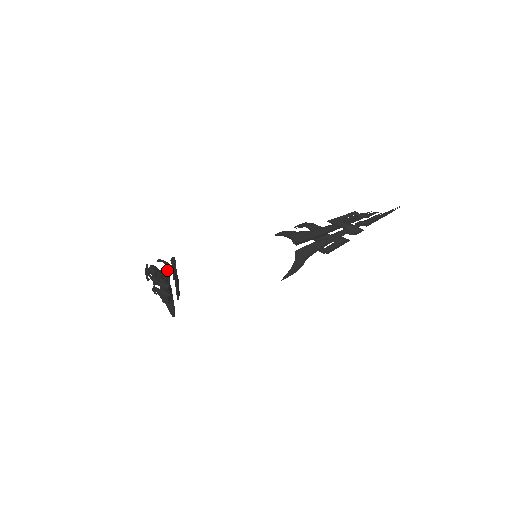
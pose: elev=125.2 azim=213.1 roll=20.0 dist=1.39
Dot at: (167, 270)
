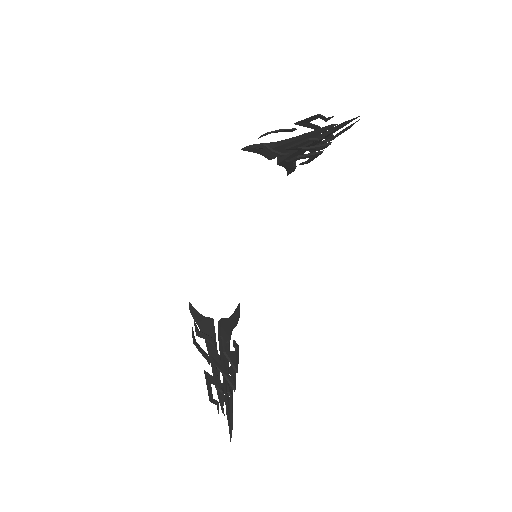
Dot at: occluded
